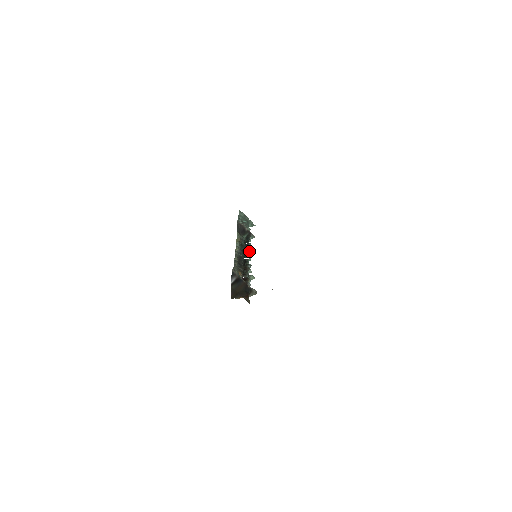
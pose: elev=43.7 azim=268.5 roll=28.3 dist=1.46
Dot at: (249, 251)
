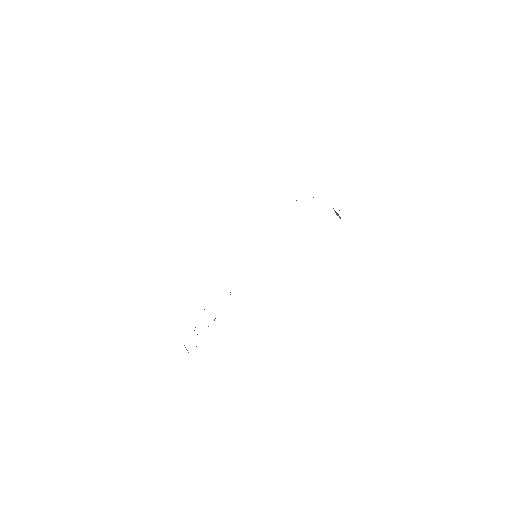
Dot at: occluded
